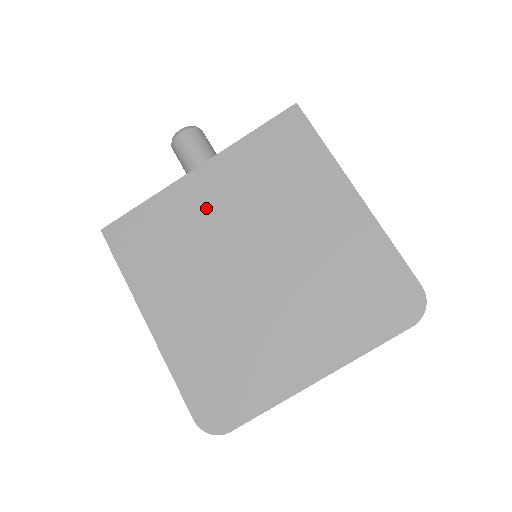
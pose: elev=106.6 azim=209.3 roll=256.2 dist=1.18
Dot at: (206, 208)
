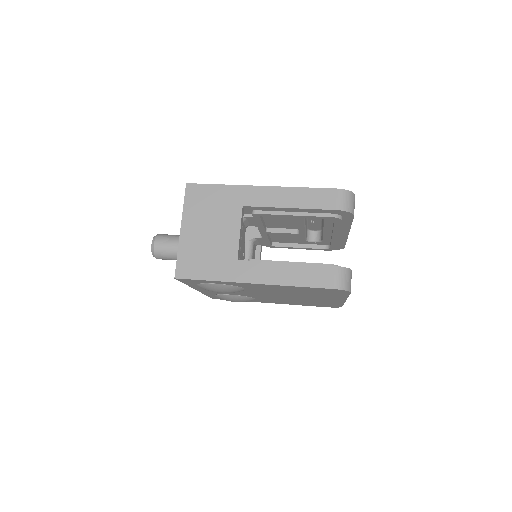
Dot at: occluded
